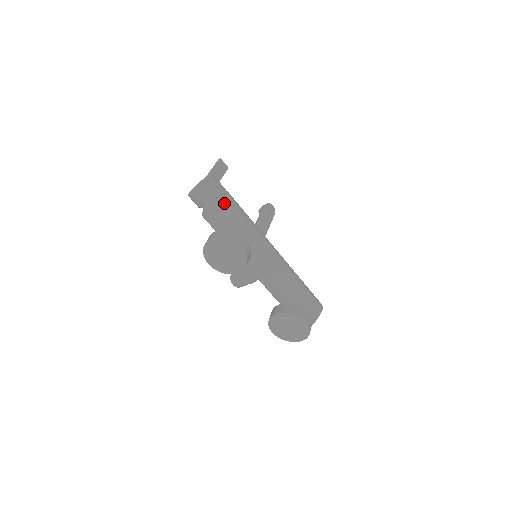
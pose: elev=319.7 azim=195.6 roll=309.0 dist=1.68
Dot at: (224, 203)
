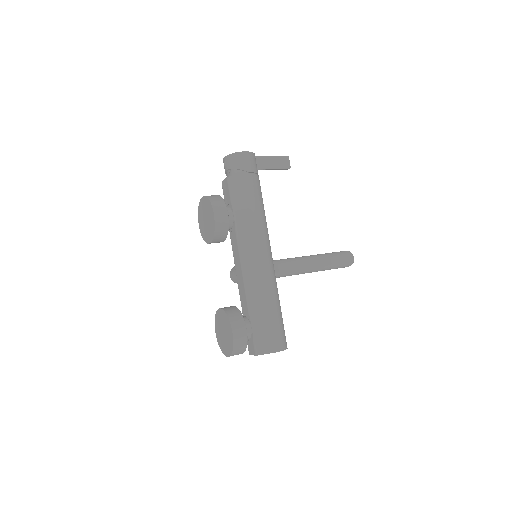
Dot at: (241, 178)
